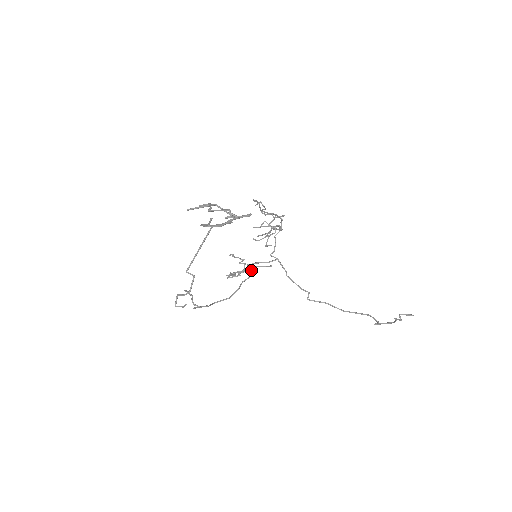
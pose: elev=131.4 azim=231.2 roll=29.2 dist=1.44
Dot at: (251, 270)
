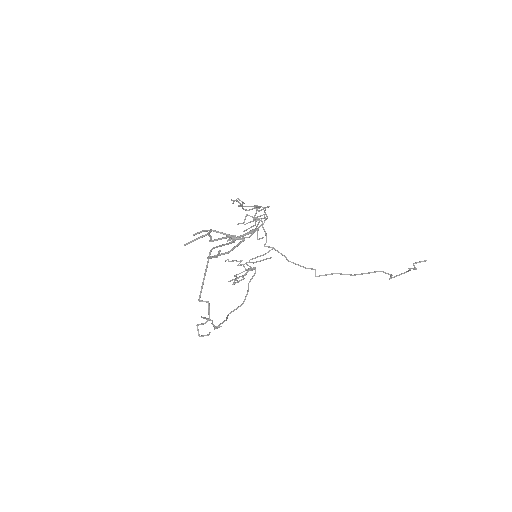
Dot at: (252, 269)
